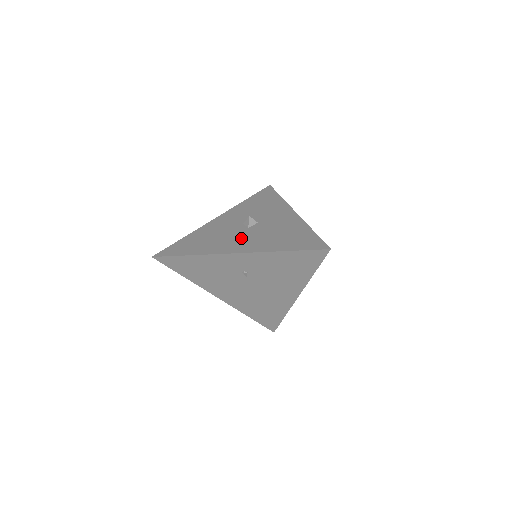
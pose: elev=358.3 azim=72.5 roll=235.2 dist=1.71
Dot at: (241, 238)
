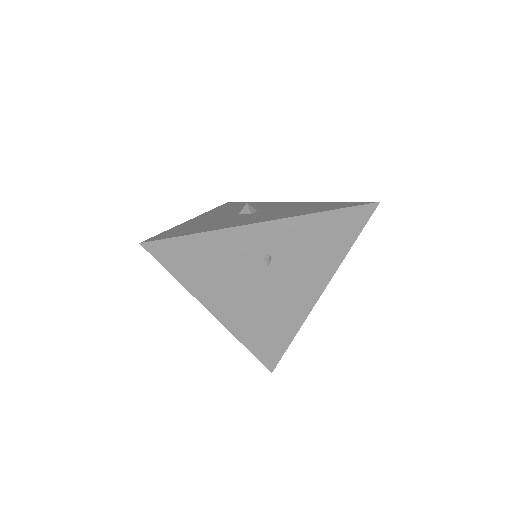
Dot at: (255, 216)
